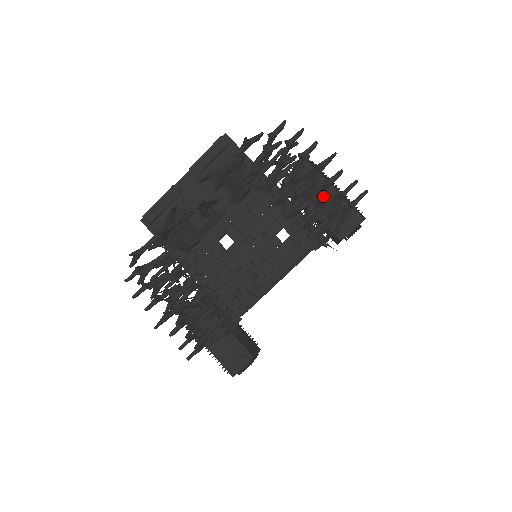
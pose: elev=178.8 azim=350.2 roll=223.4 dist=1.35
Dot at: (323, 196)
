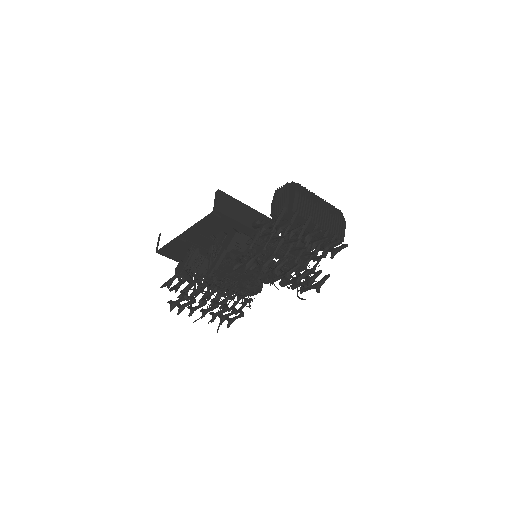
Dot at: occluded
